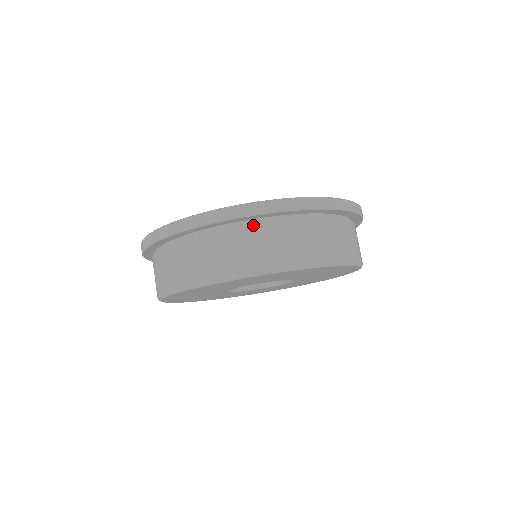
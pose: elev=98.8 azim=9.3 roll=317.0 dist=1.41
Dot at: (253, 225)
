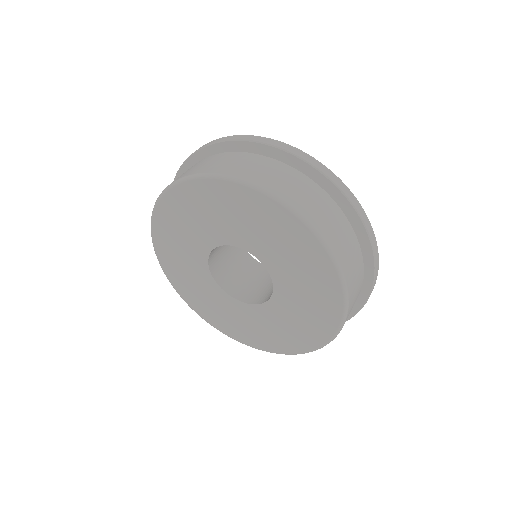
Dot at: (274, 160)
